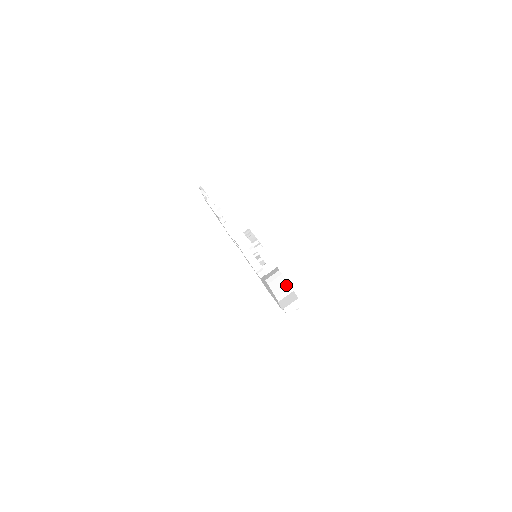
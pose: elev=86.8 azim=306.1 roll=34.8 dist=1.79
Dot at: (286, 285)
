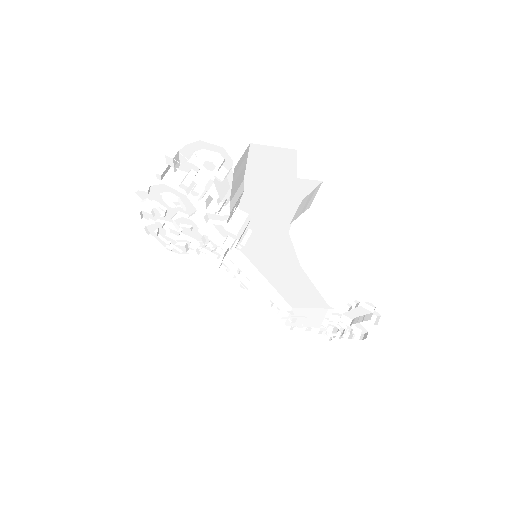
Dot at: occluded
